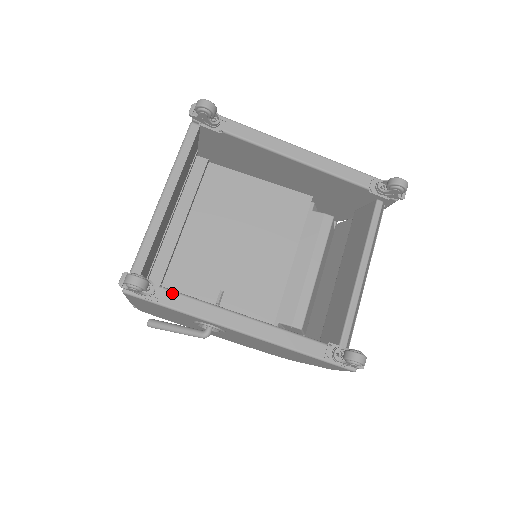
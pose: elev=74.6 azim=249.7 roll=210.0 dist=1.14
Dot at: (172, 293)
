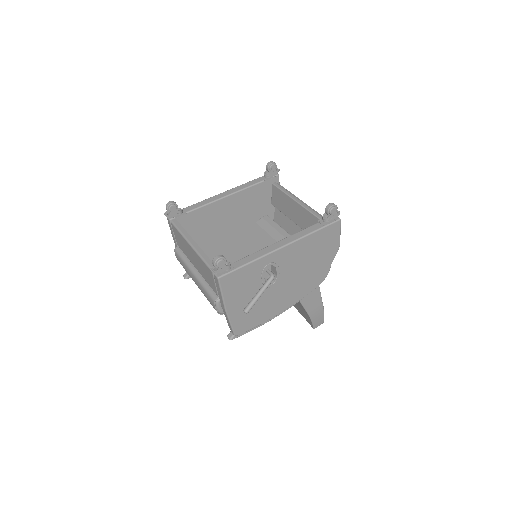
Dot at: (238, 261)
